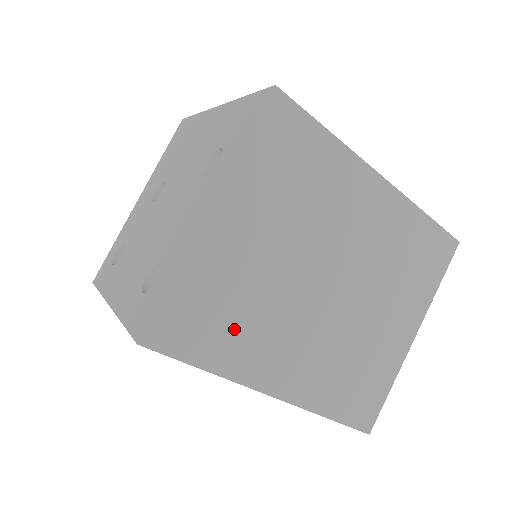
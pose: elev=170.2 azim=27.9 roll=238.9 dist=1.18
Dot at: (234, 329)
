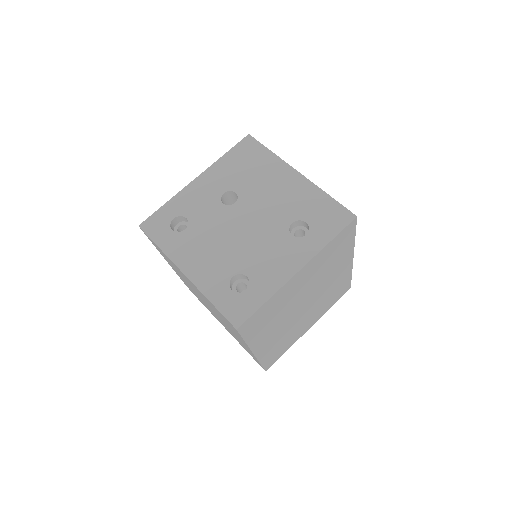
Dot at: (266, 324)
